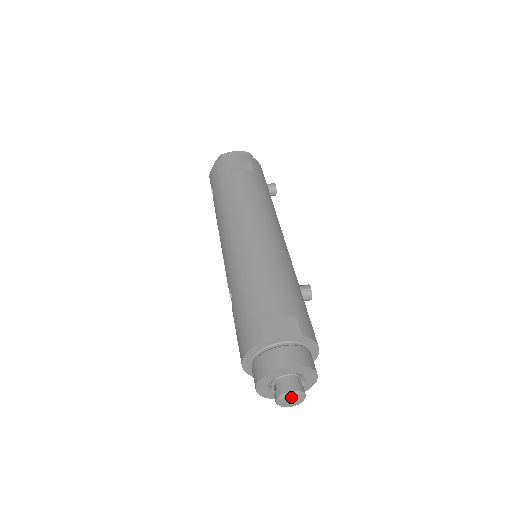
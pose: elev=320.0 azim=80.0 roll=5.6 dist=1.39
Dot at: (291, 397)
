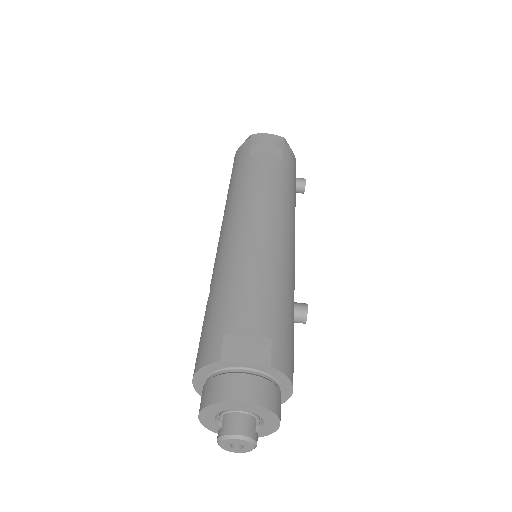
Dot at: (236, 441)
